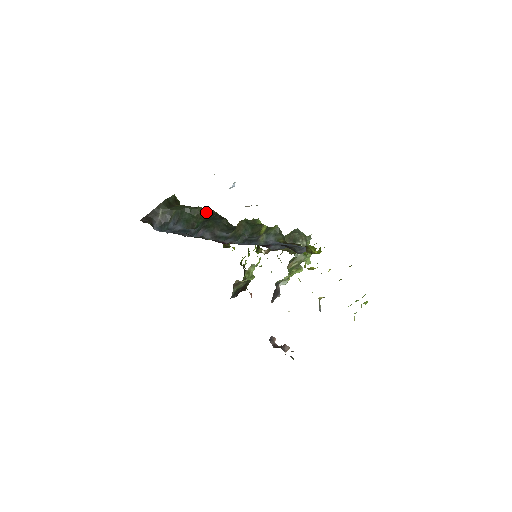
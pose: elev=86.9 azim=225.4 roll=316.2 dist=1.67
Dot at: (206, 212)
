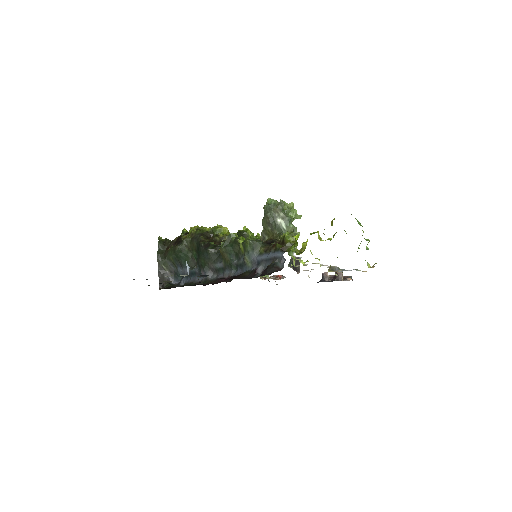
Dot at: (191, 241)
